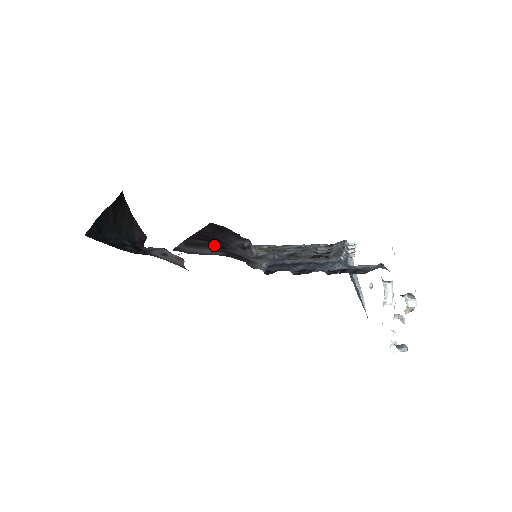
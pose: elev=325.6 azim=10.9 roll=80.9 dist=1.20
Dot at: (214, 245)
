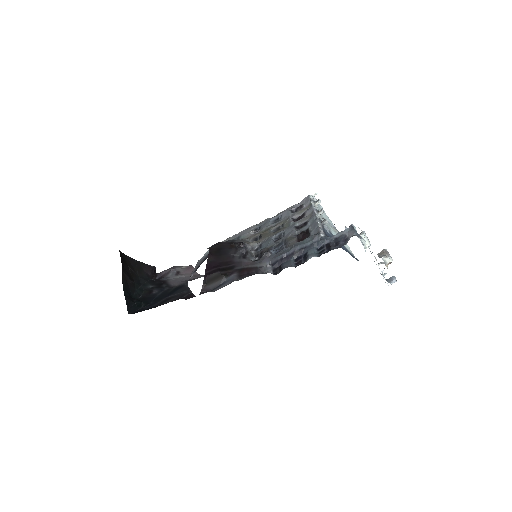
Dot at: (225, 270)
